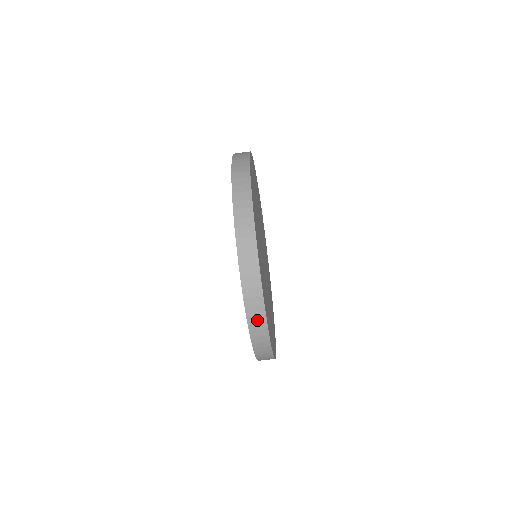
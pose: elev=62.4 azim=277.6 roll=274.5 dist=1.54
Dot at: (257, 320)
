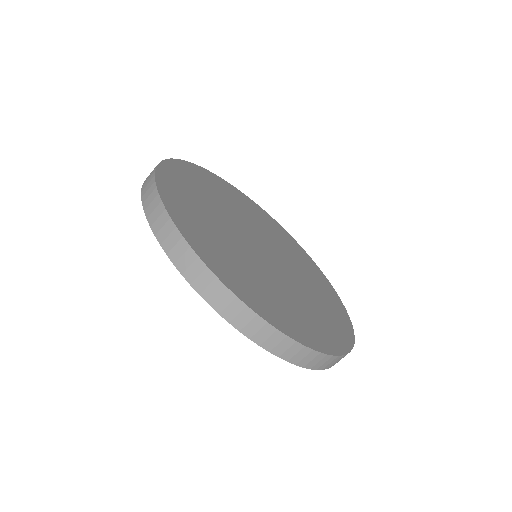
Dot at: (302, 356)
